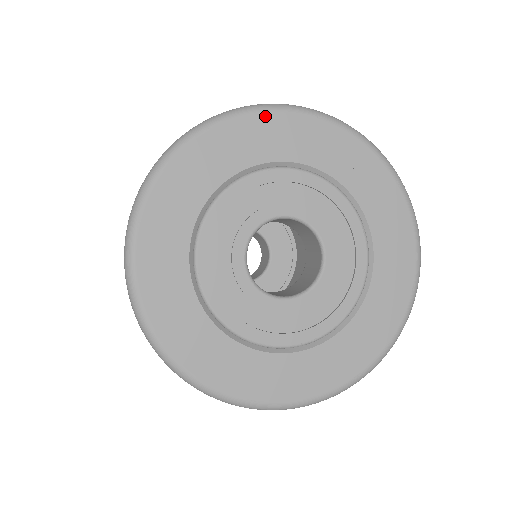
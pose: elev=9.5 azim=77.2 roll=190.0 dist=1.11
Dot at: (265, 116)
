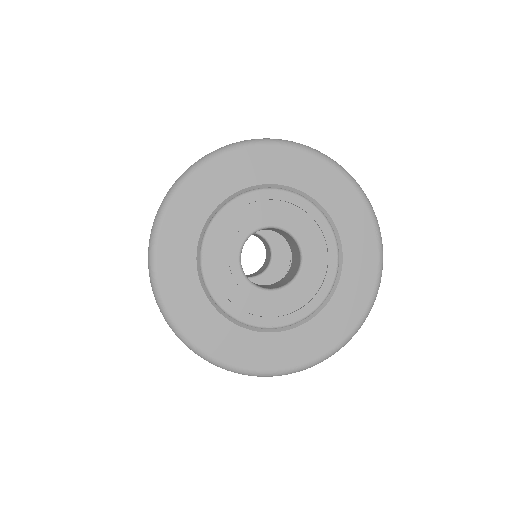
Dot at: (292, 151)
